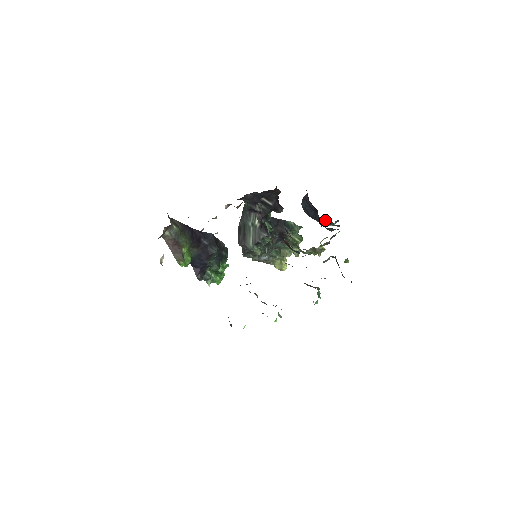
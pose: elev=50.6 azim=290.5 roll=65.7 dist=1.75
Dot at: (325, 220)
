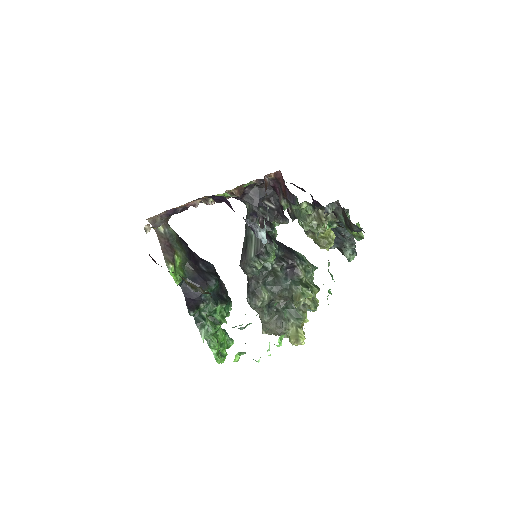
Dot at: (339, 245)
